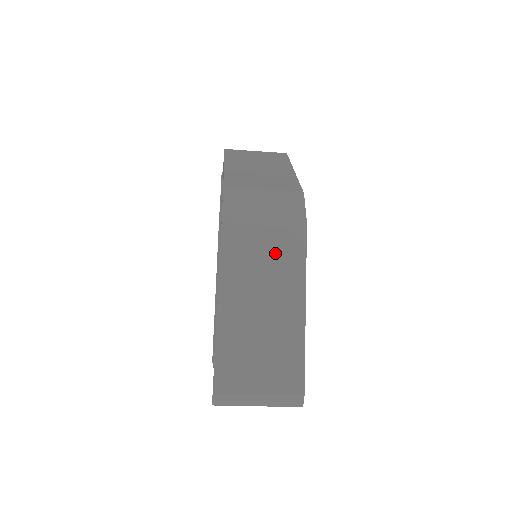
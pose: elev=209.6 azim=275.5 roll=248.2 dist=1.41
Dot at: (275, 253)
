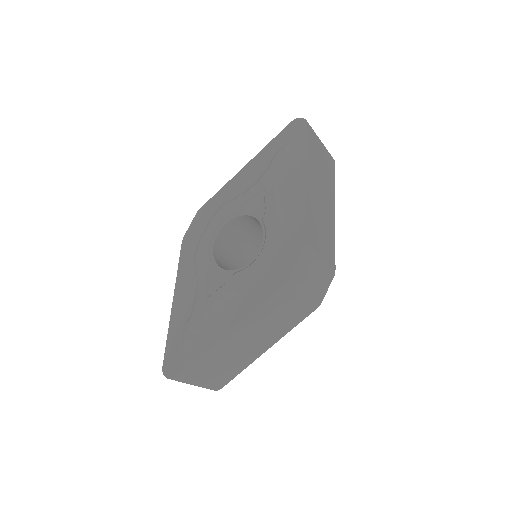
Dot at: (289, 315)
